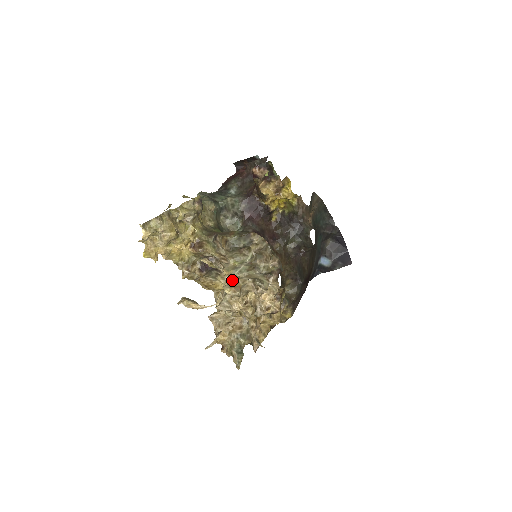
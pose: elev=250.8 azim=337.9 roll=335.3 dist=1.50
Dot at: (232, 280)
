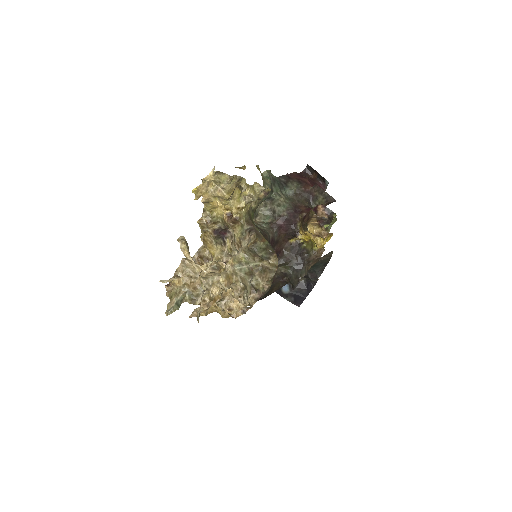
Dot at: (231, 271)
